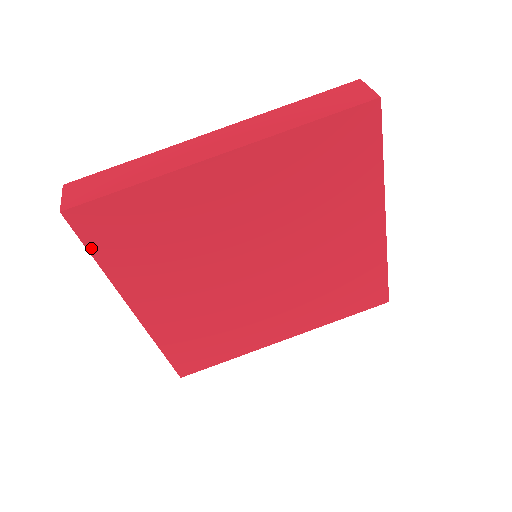
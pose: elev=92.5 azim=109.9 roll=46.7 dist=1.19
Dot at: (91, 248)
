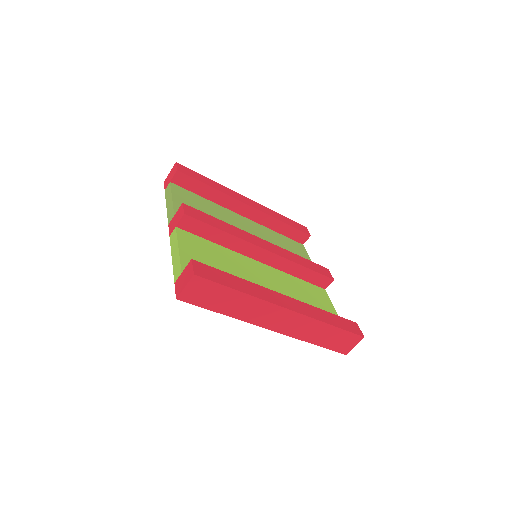
Dot at: occluded
